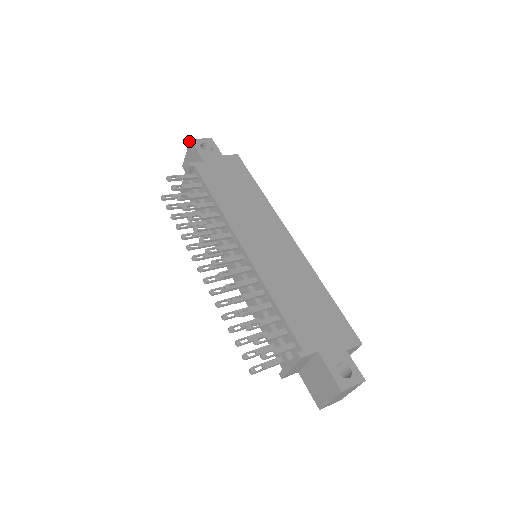
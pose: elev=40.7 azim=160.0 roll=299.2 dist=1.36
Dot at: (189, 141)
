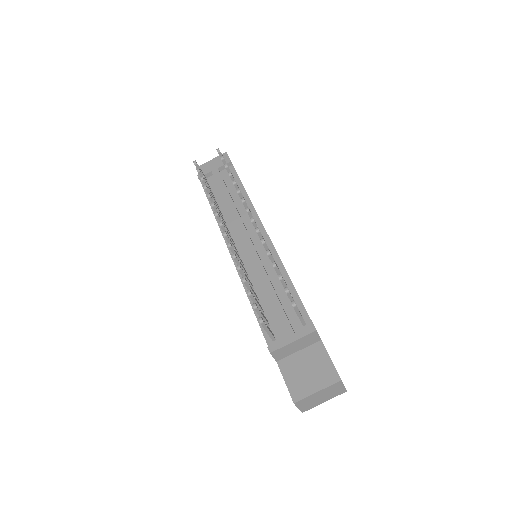
Dot at: (223, 153)
